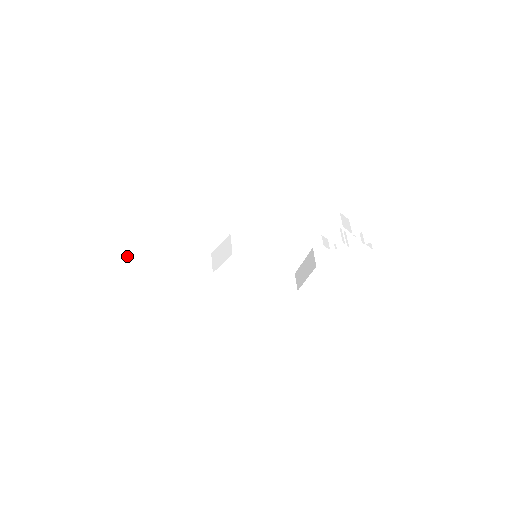
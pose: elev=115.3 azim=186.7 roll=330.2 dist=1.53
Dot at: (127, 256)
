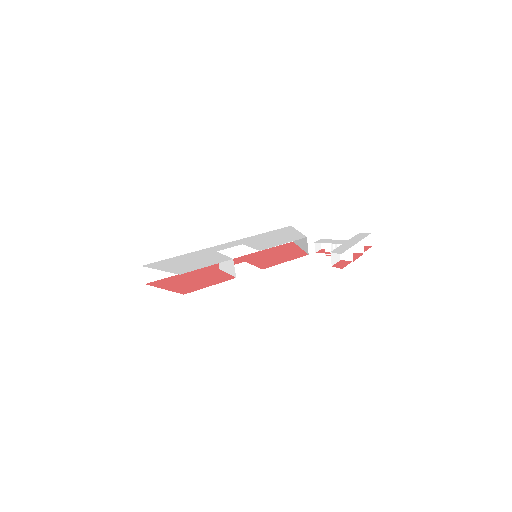
Dot at: (145, 267)
